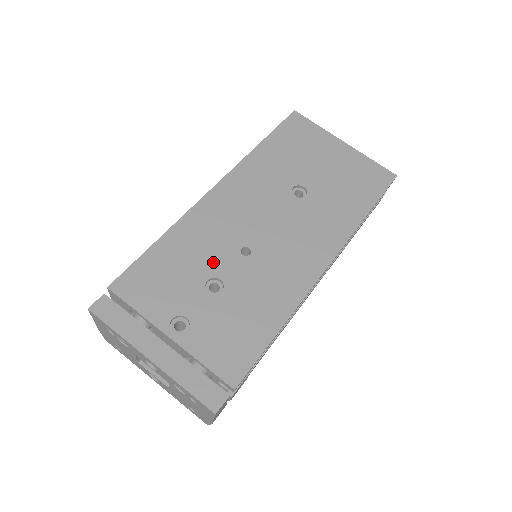
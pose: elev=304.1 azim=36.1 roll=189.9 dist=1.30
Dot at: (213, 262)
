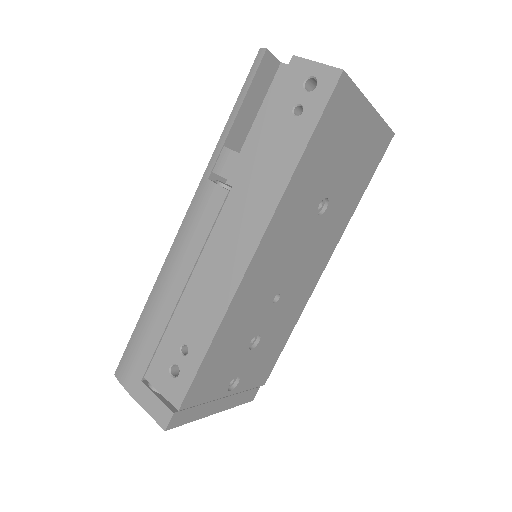
Dot at: (254, 327)
